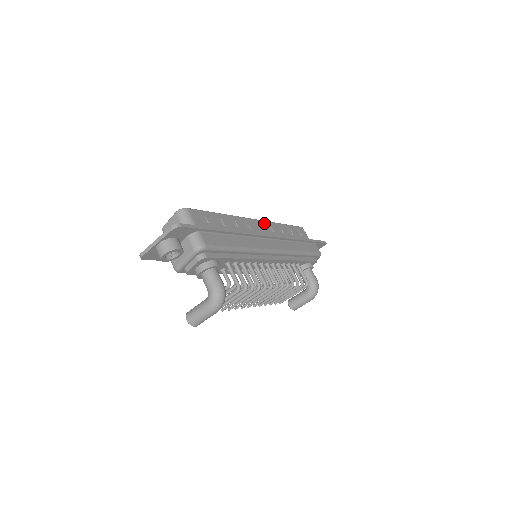
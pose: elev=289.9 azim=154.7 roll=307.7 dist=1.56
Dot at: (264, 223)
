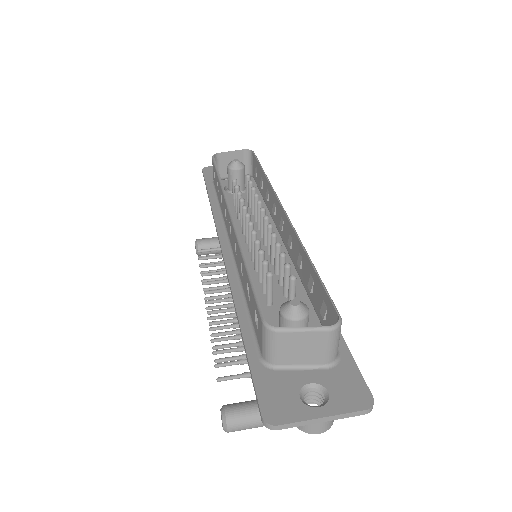
Dot at: occluded
